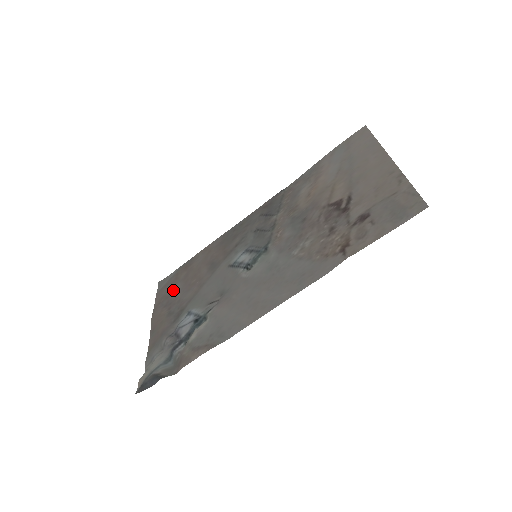
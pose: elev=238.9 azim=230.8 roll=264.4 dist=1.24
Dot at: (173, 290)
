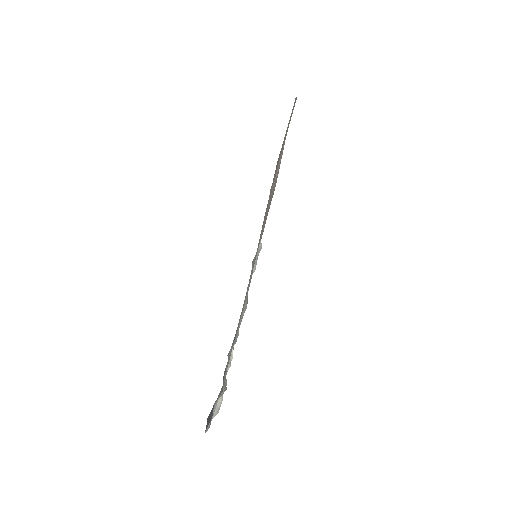
Dot at: occluded
